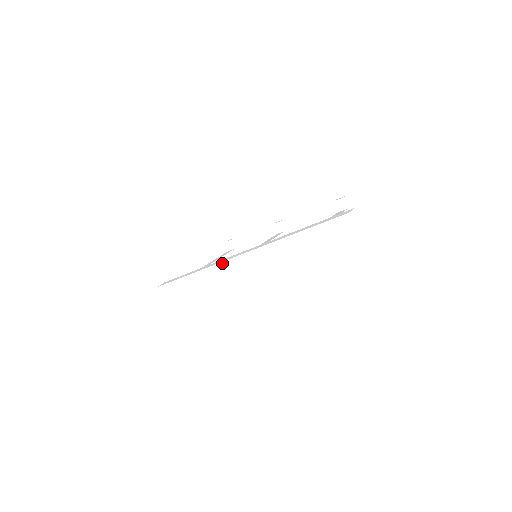
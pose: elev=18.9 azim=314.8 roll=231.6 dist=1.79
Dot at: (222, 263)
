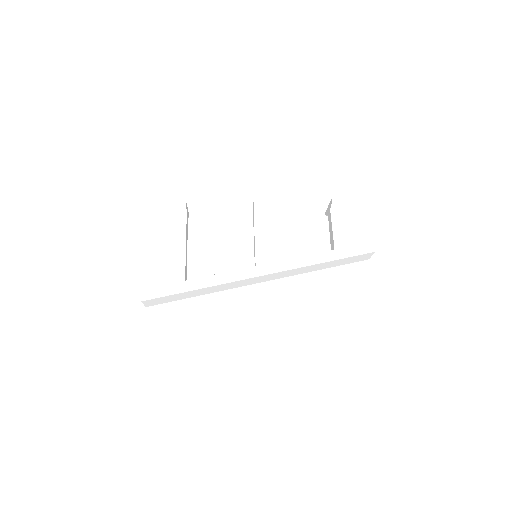
Dot at: (238, 281)
